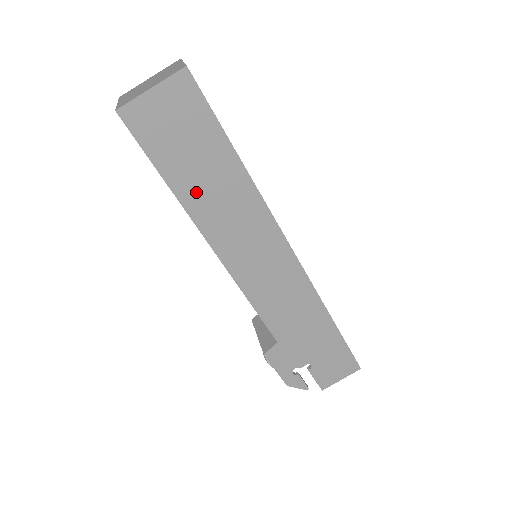
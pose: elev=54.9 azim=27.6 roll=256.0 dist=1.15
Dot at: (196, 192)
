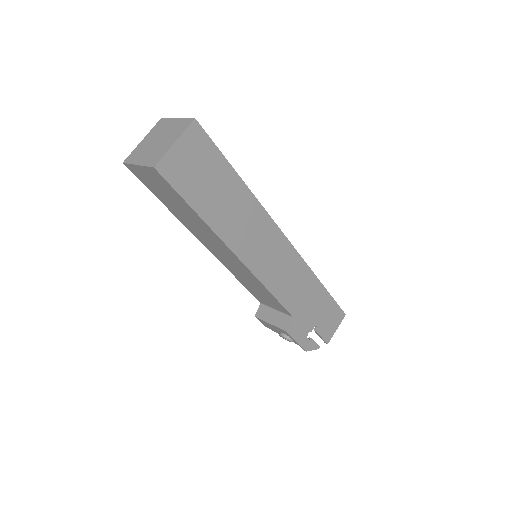
Dot at: (219, 215)
